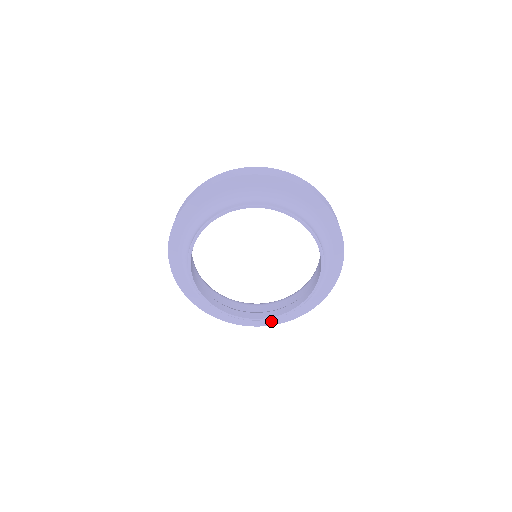
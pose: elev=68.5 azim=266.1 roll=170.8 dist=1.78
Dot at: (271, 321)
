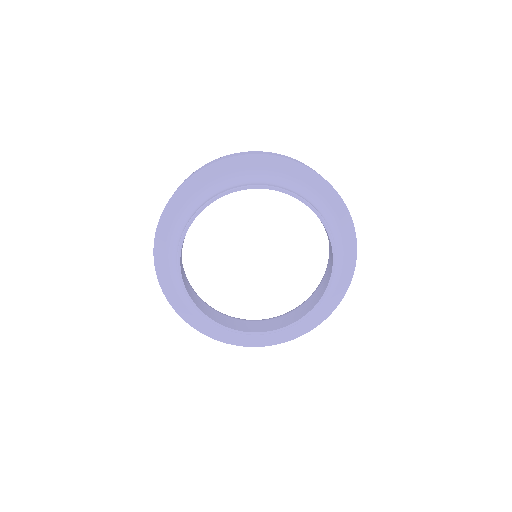
Dot at: (329, 307)
